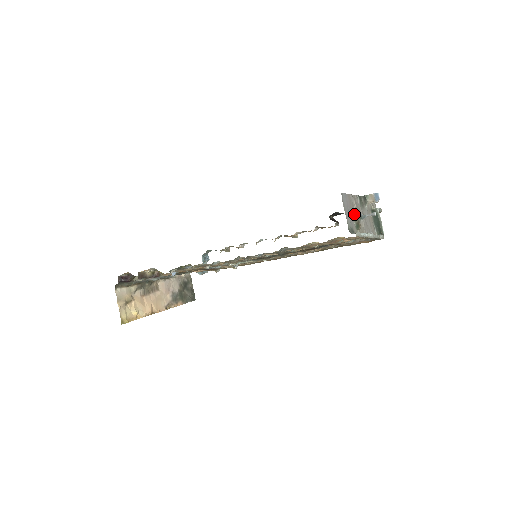
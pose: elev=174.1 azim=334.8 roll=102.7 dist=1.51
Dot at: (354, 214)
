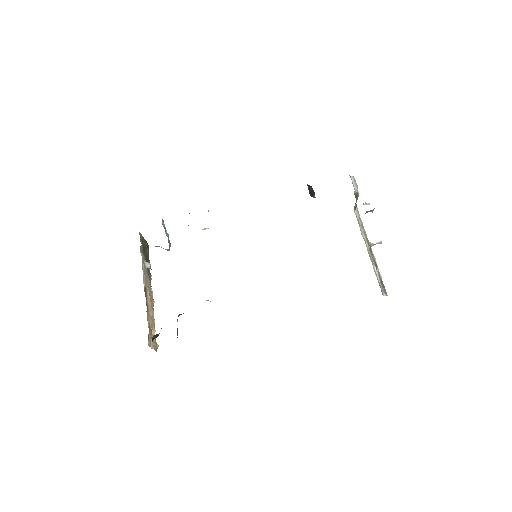
Dot at: (375, 263)
